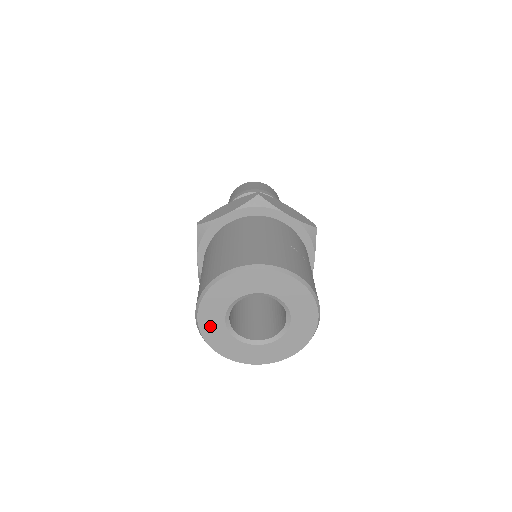
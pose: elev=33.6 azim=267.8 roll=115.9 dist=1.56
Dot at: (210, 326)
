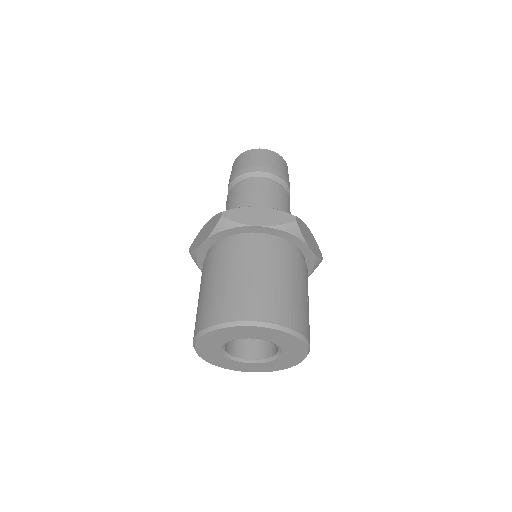
Dot at: (208, 343)
